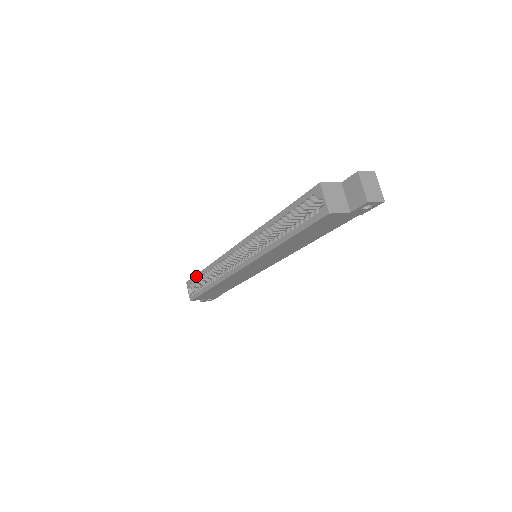
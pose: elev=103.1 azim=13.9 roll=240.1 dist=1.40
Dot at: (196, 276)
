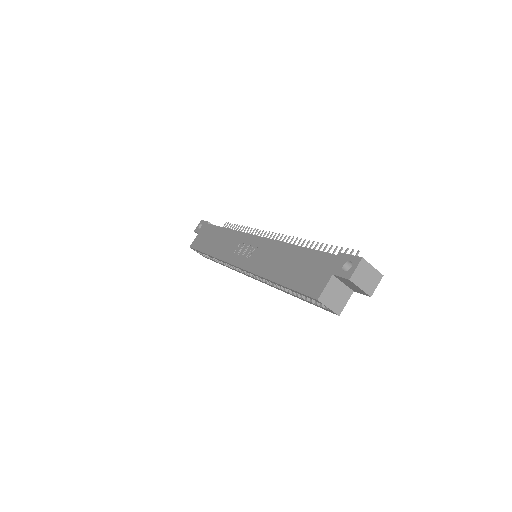
Dot at: occluded
